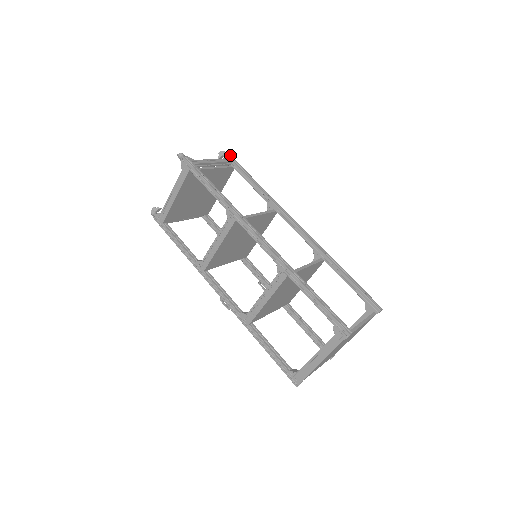
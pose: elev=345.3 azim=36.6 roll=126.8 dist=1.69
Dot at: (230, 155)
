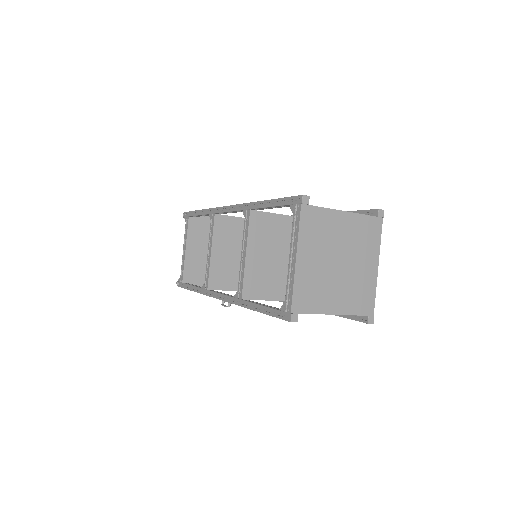
Dot at: occluded
